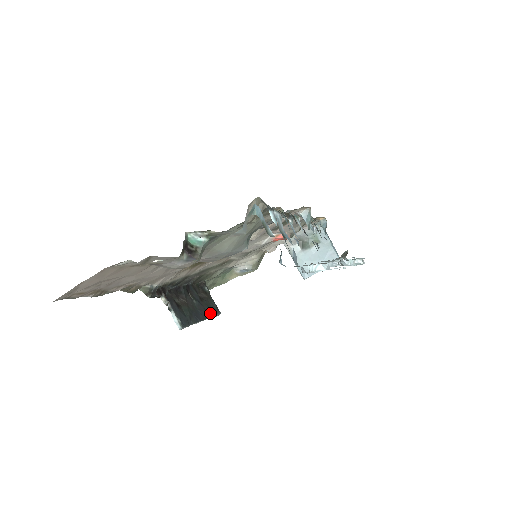
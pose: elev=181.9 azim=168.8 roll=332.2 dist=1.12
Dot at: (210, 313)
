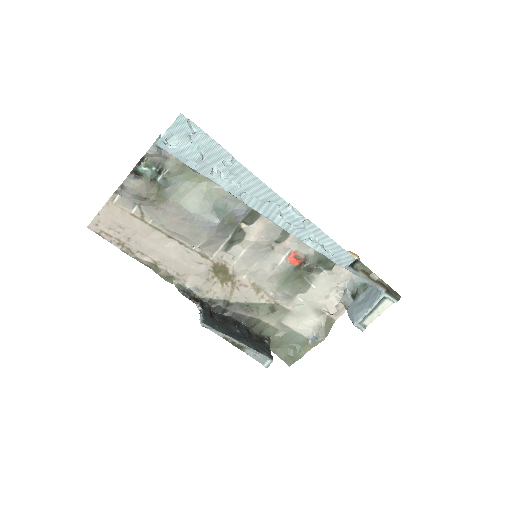
Dot at: (252, 345)
